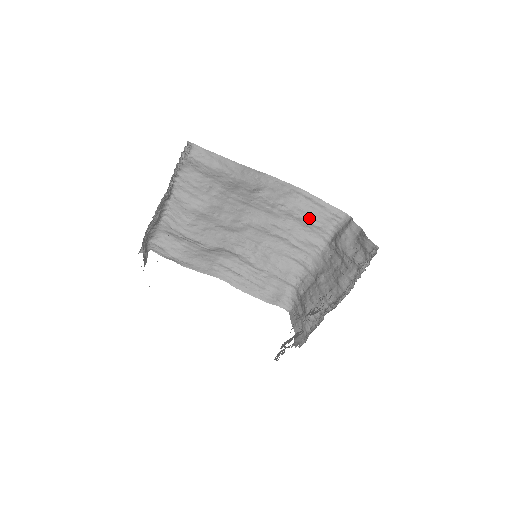
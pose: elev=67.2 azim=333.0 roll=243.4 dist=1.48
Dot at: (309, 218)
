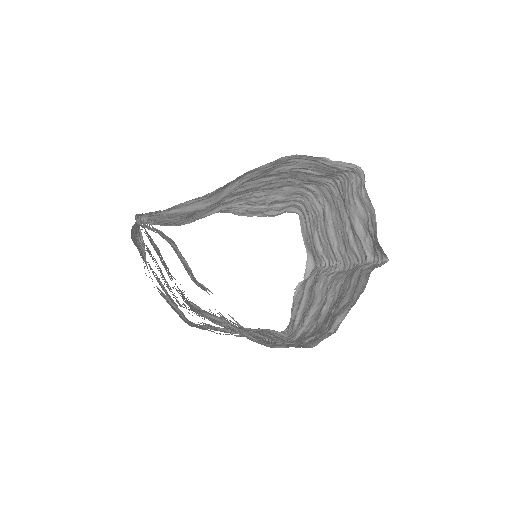
Dot at: (311, 170)
